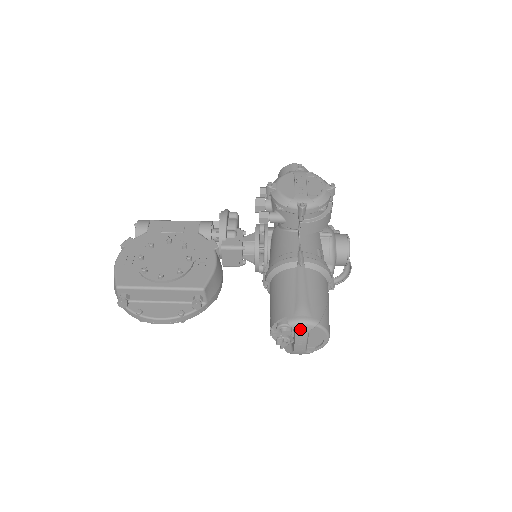
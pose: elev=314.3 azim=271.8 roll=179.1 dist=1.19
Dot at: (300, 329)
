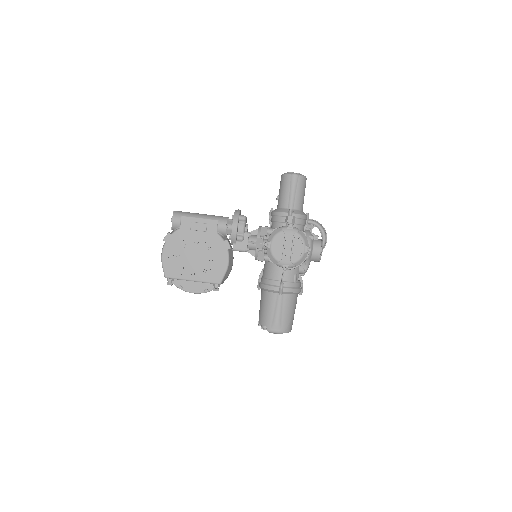
Dot at: (274, 333)
